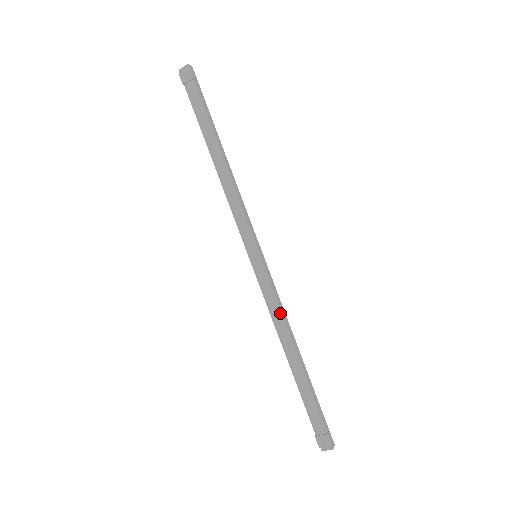
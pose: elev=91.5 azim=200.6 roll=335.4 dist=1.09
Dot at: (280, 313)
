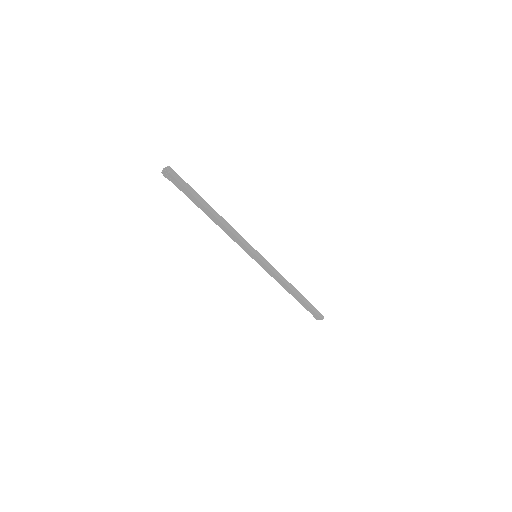
Dot at: (279, 279)
